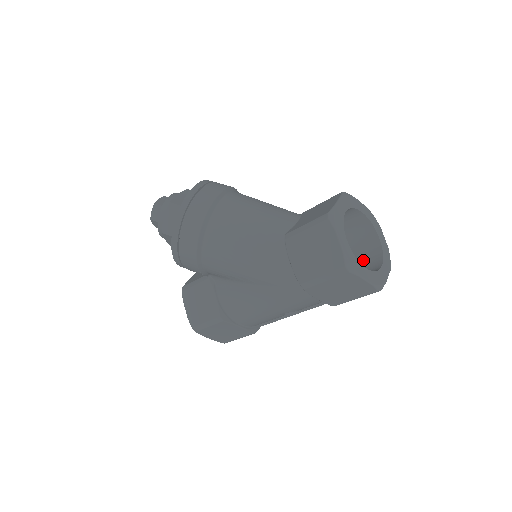
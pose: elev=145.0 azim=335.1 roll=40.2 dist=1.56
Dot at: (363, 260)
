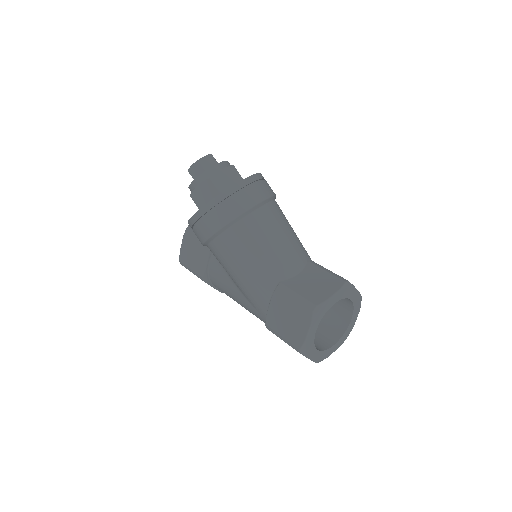
Dot at: (329, 322)
